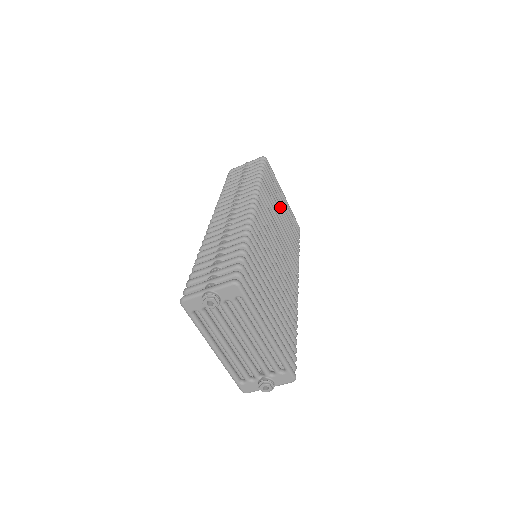
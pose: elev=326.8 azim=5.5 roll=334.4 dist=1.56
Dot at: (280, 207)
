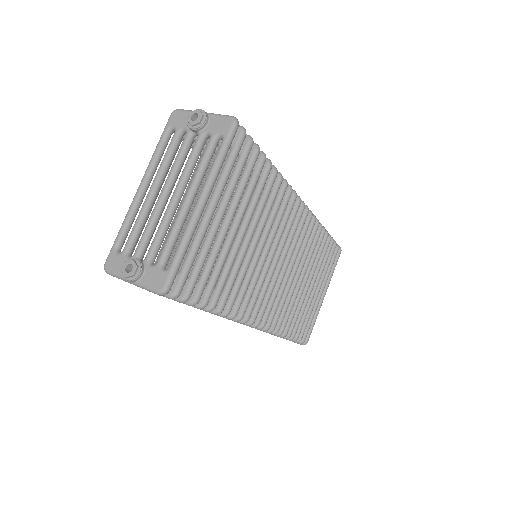
Dot at: (314, 281)
